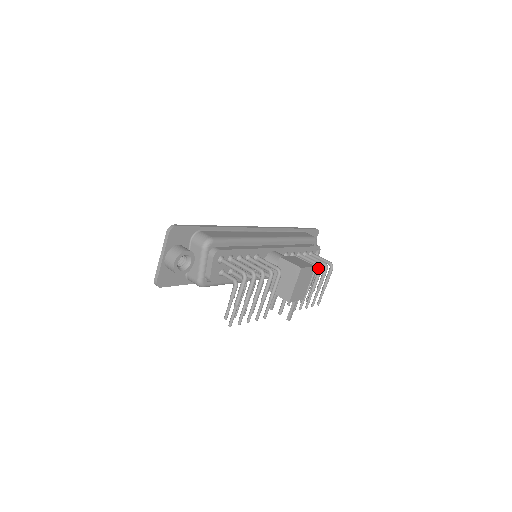
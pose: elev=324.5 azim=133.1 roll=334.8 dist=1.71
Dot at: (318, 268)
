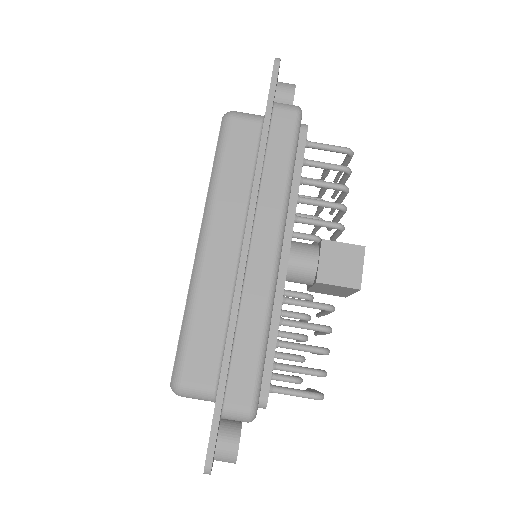
Dot at: (343, 193)
